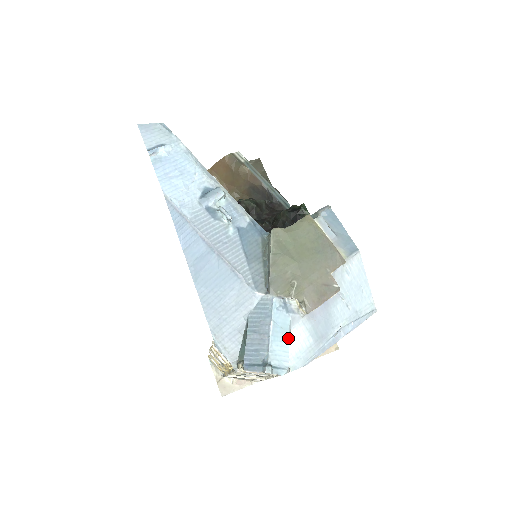
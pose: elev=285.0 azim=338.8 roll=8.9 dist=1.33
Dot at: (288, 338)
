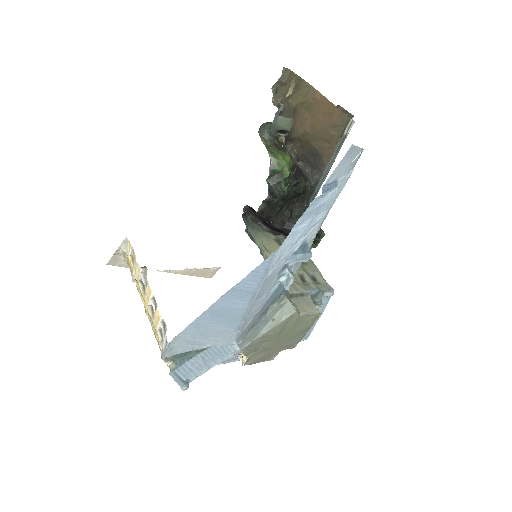
Dot at: occluded
